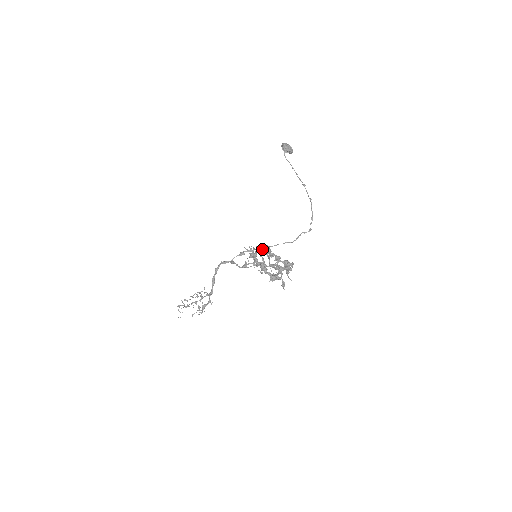
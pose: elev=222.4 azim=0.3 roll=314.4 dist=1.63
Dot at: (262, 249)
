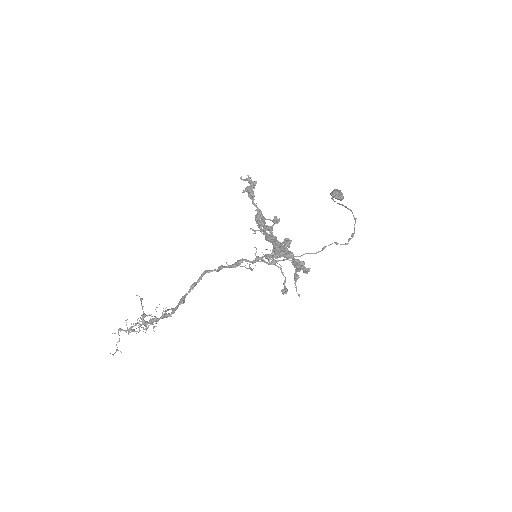
Dot at: occluded
